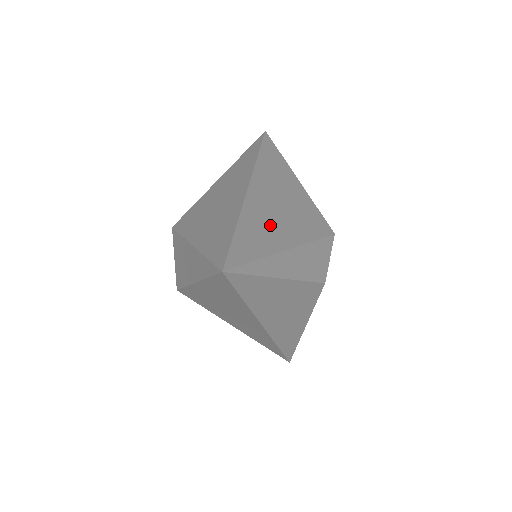
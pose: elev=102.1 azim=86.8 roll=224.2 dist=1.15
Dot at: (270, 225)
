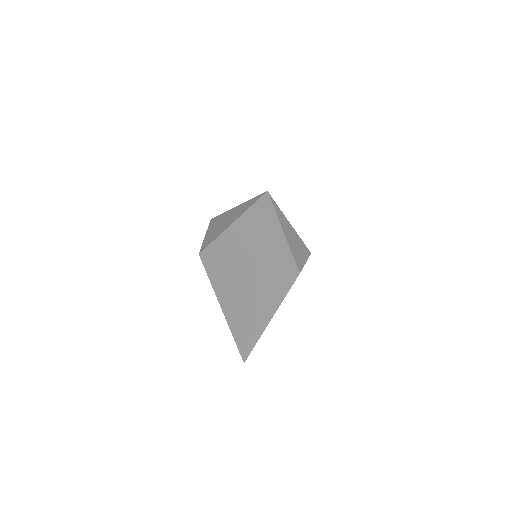
Dot at: occluded
